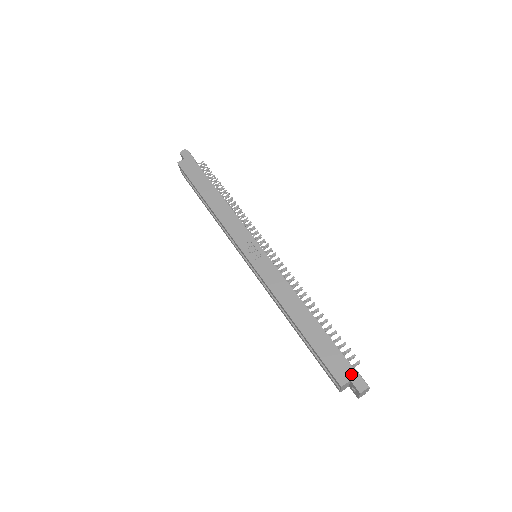
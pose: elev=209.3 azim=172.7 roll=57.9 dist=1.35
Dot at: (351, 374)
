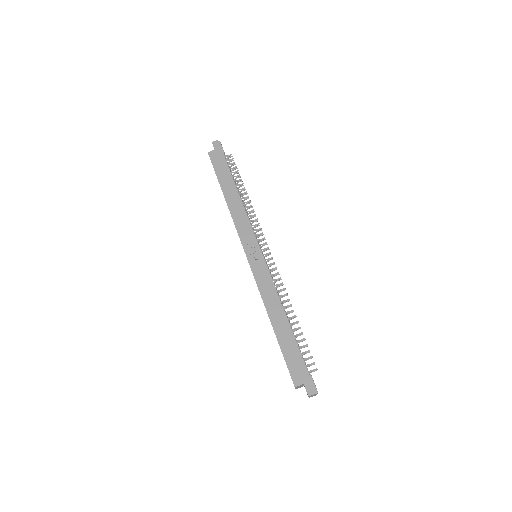
Dot at: (306, 379)
